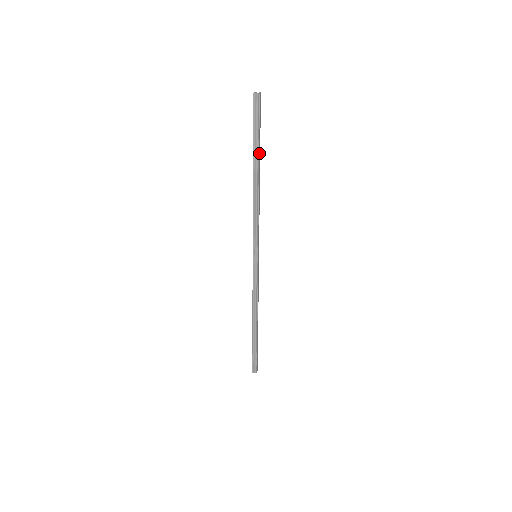
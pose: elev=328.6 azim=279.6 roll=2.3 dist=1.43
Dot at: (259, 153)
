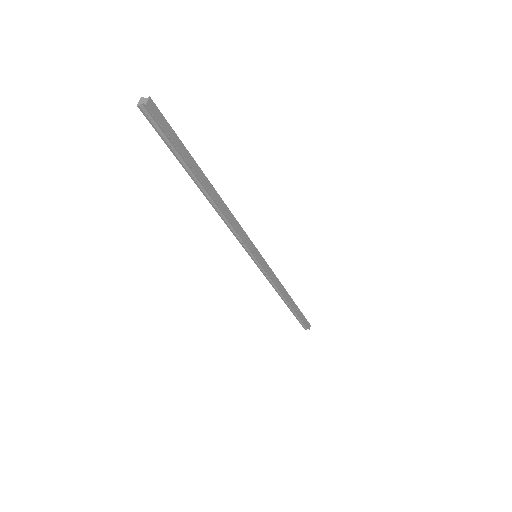
Dot at: (194, 169)
